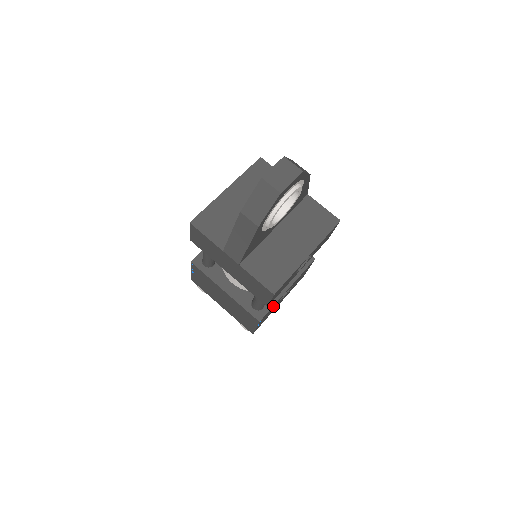
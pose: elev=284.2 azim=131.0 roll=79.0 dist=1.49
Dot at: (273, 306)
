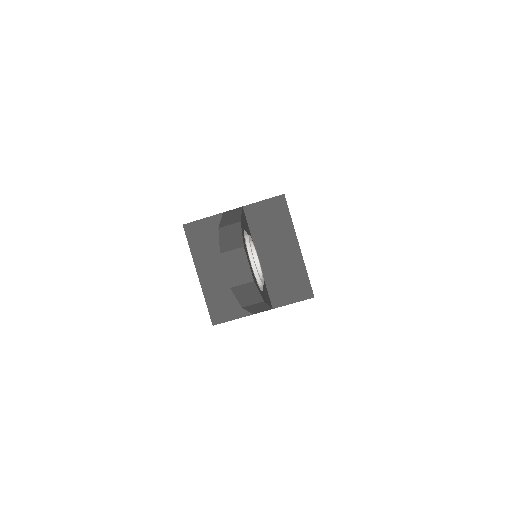
Dot at: occluded
